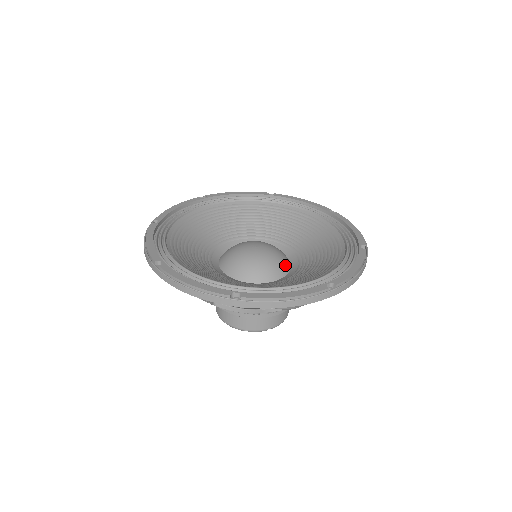
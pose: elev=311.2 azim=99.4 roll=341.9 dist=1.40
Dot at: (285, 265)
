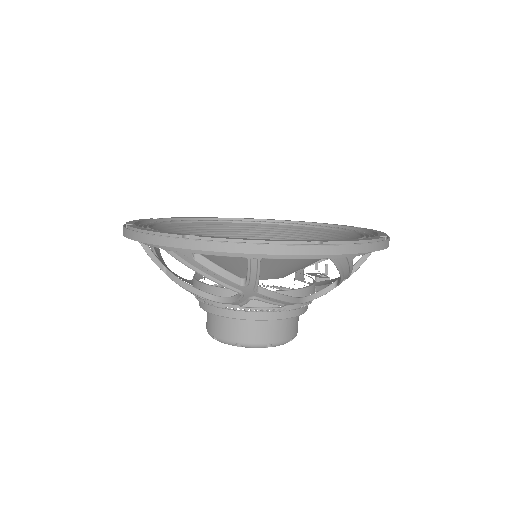
Dot at: occluded
